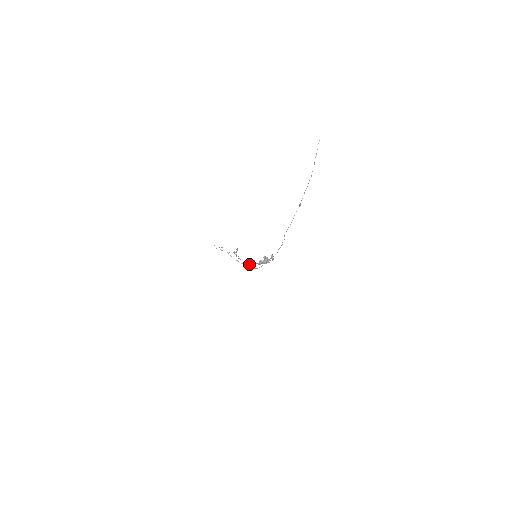
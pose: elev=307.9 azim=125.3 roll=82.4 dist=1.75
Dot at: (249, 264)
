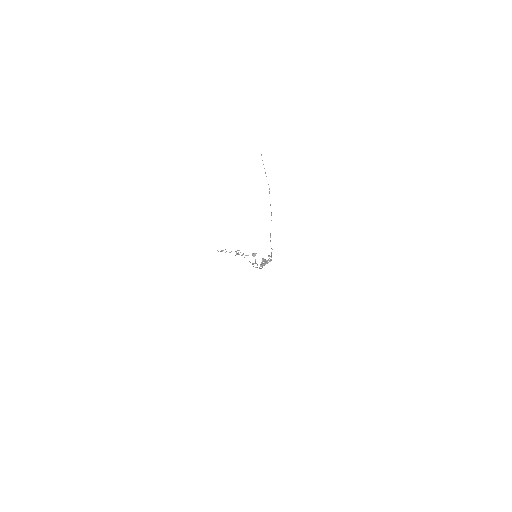
Dot at: (256, 253)
